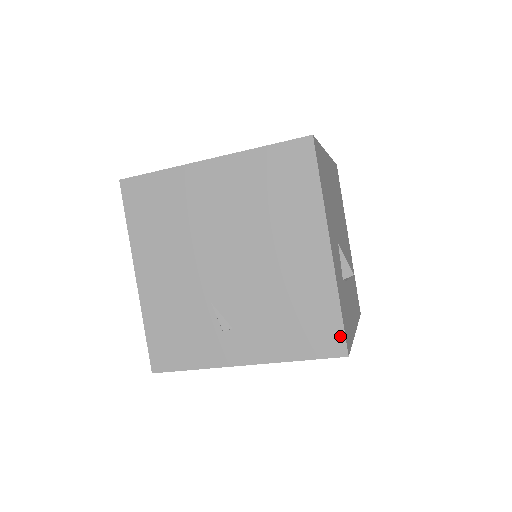
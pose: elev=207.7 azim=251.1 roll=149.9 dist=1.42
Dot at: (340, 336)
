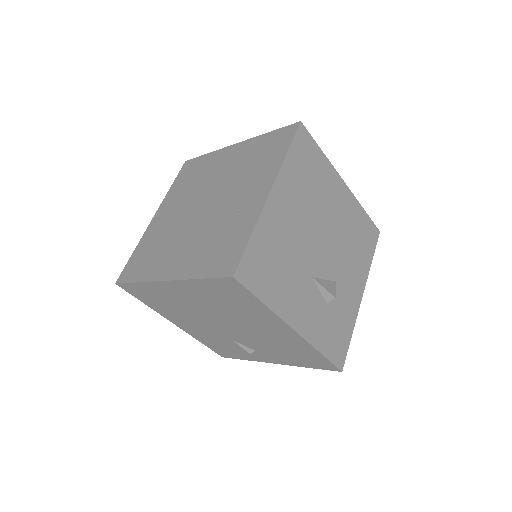
Dot at: (330, 364)
